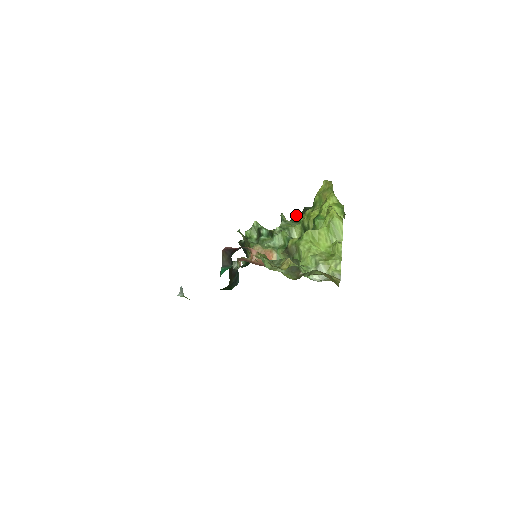
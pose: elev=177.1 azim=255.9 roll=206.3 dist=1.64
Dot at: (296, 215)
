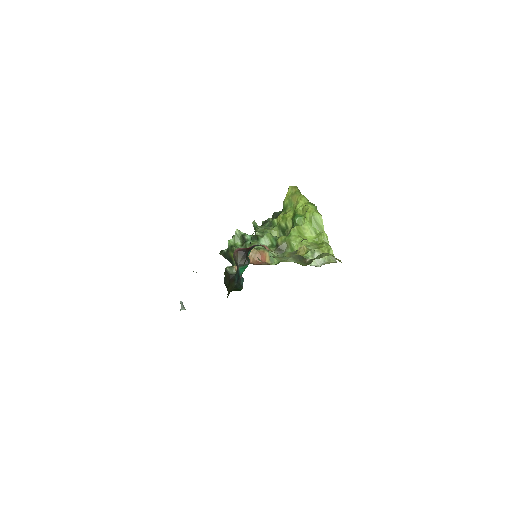
Dot at: (266, 221)
